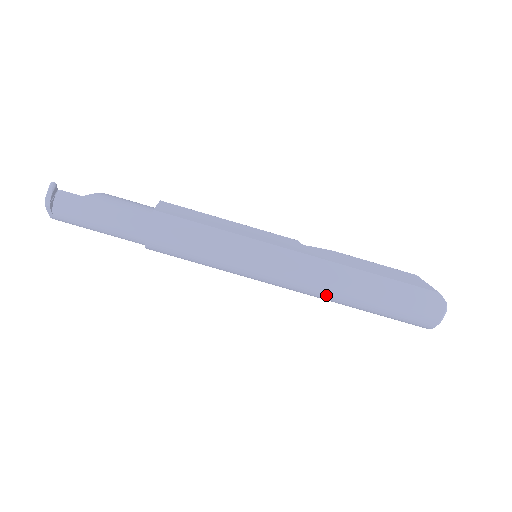
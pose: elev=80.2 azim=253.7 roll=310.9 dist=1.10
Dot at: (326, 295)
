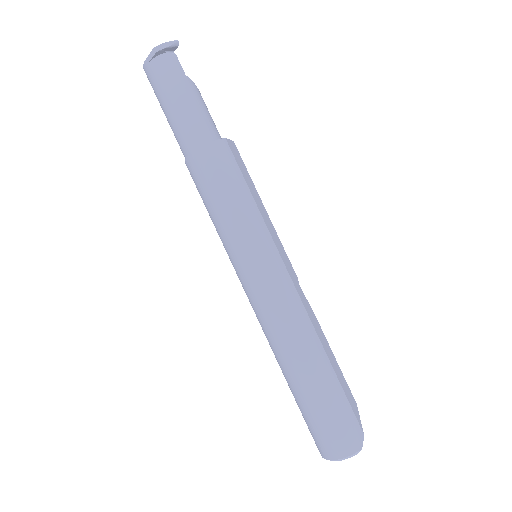
Dot at: (278, 340)
